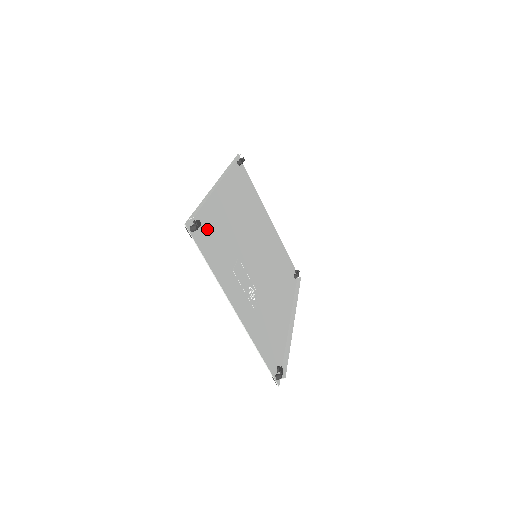
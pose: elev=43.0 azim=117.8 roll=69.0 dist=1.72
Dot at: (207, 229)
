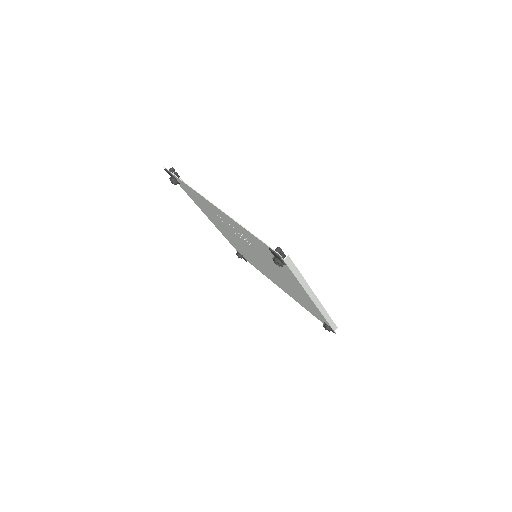
Dot at: (189, 192)
